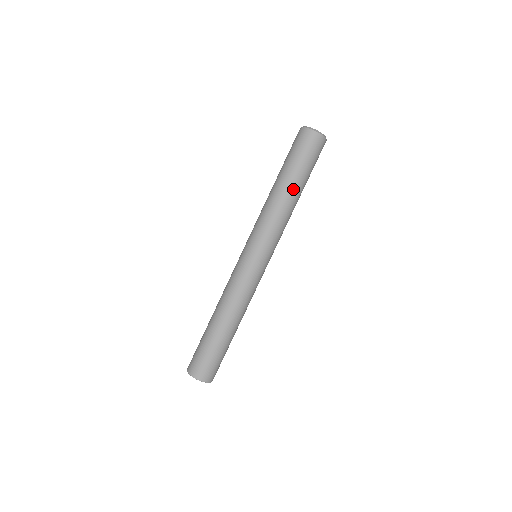
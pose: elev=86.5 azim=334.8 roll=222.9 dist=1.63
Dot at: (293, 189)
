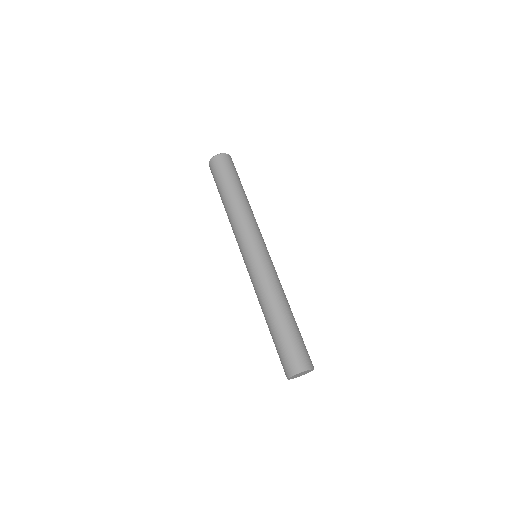
Dot at: (232, 195)
